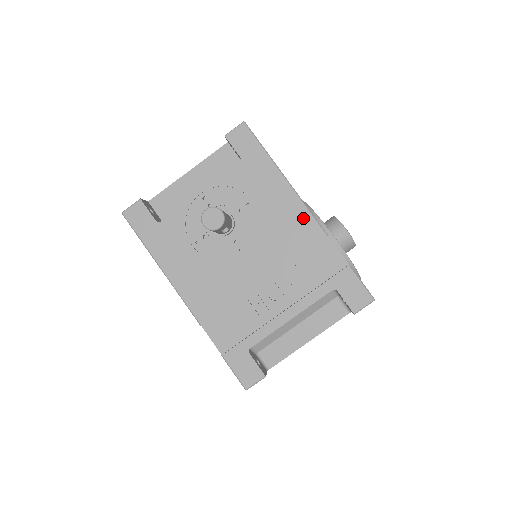
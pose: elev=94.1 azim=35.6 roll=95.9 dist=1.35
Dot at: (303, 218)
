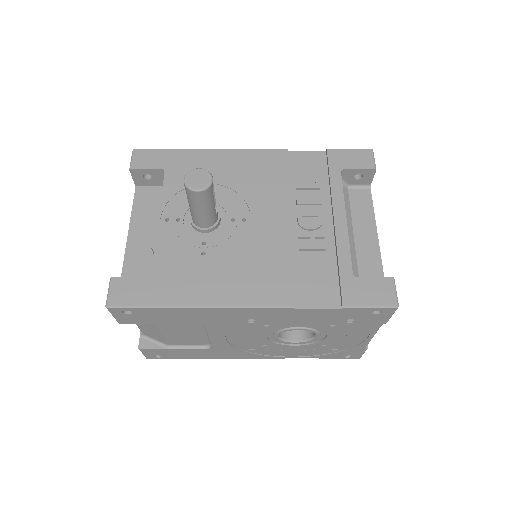
Dot at: (257, 156)
